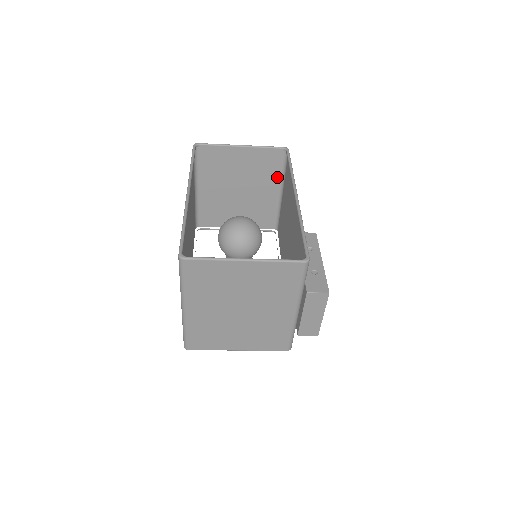
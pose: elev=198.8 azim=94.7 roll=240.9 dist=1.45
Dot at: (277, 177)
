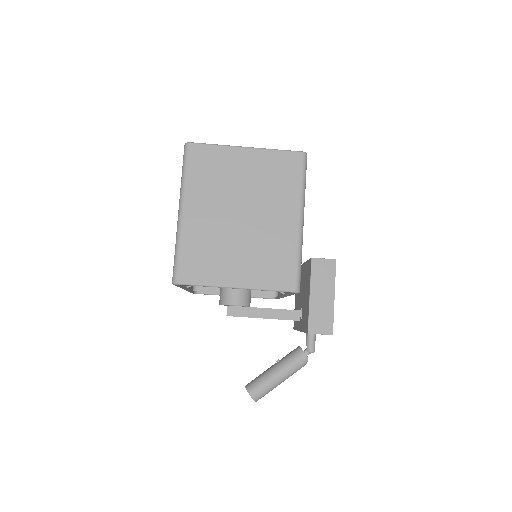
Dot at: occluded
